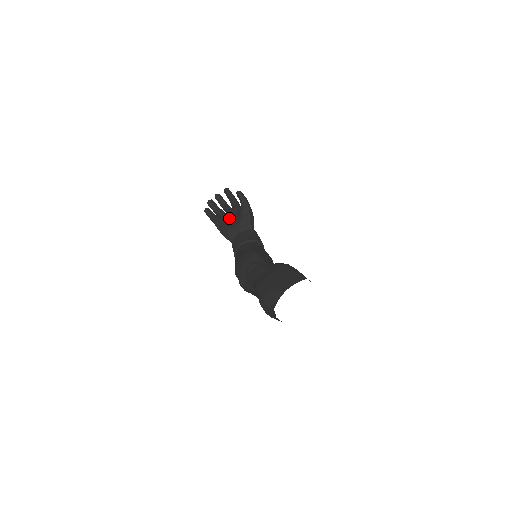
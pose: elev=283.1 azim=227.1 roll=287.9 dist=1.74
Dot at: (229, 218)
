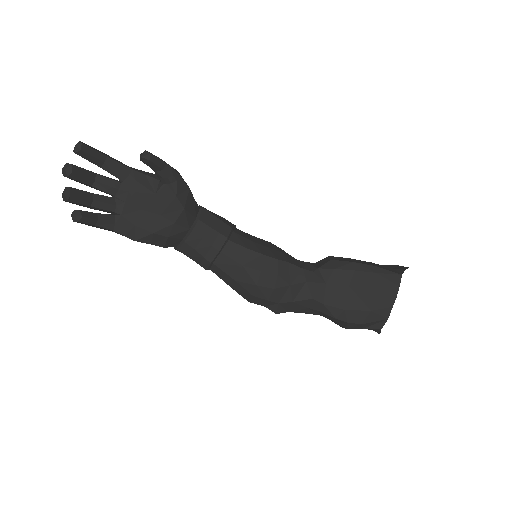
Dot at: (143, 209)
